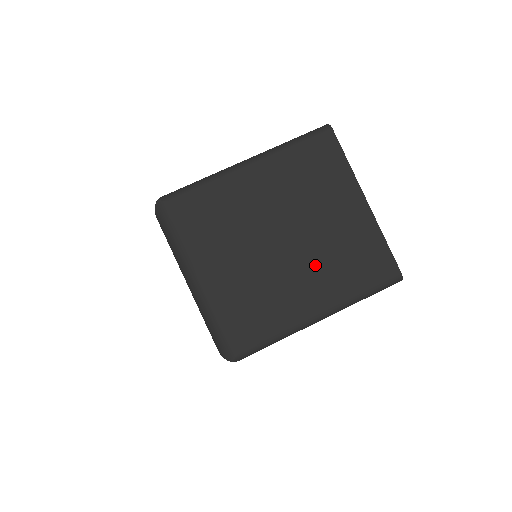
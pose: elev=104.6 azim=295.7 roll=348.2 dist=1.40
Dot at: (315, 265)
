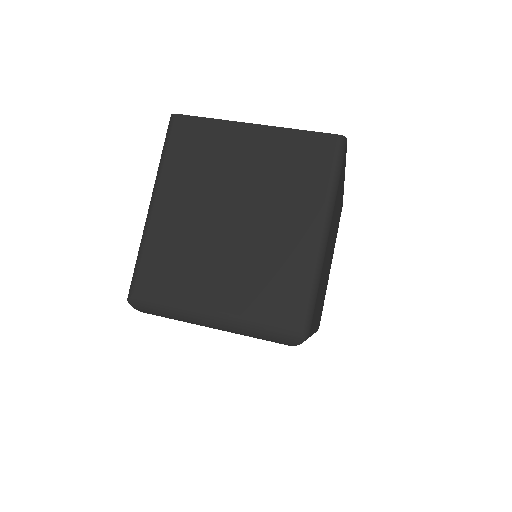
Dot at: (275, 207)
